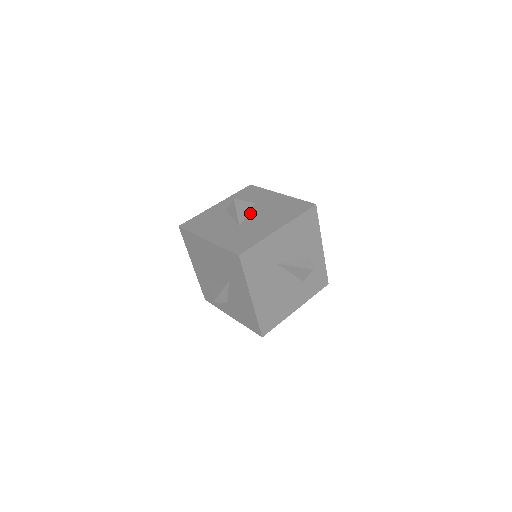
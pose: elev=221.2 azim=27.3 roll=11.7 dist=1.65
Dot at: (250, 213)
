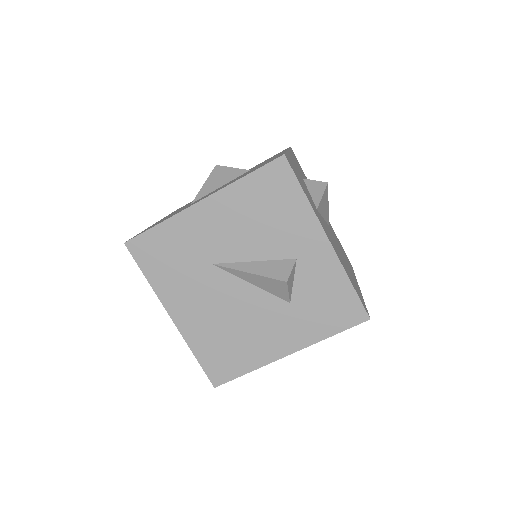
Dot at: (224, 184)
